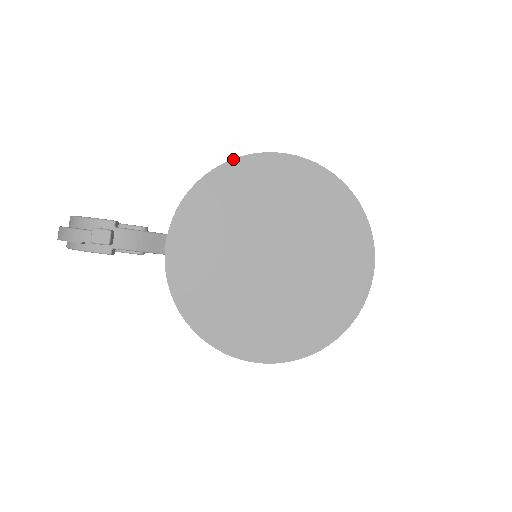
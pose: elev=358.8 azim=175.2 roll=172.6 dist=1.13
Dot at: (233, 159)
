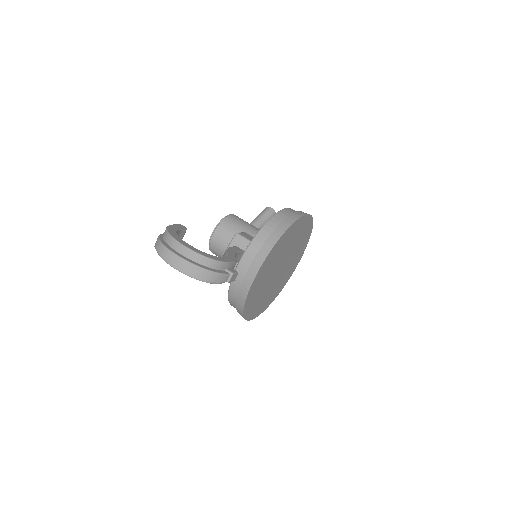
Dot at: (296, 221)
